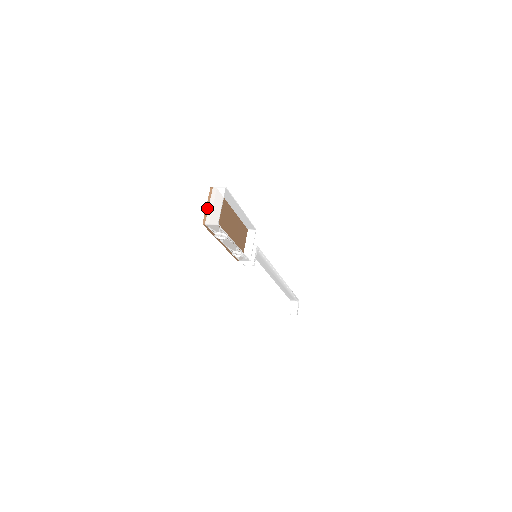
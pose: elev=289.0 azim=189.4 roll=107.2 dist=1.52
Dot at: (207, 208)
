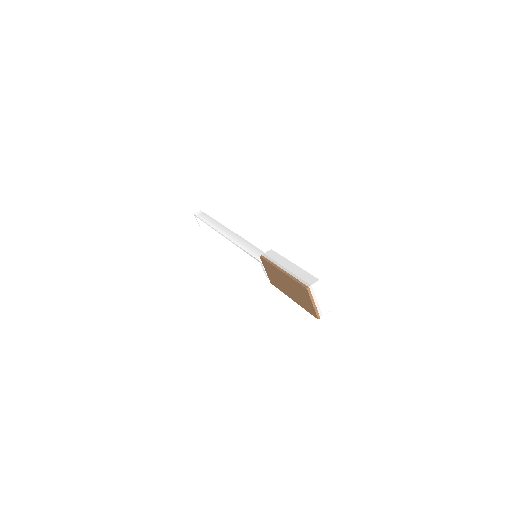
Dot at: (315, 307)
